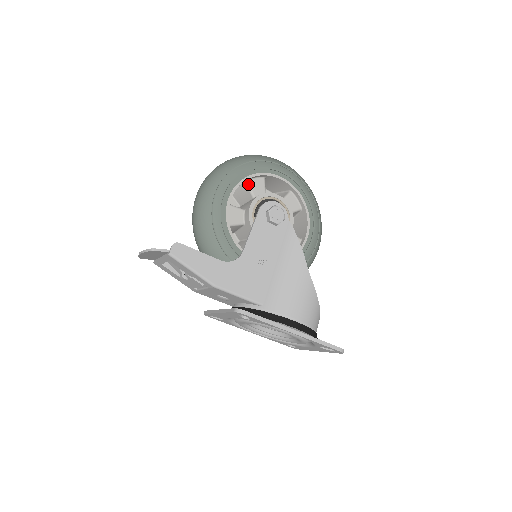
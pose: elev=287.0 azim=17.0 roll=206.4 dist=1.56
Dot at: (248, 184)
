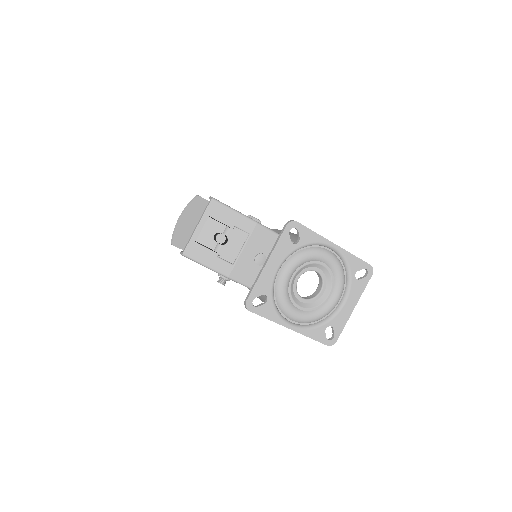
Dot at: occluded
